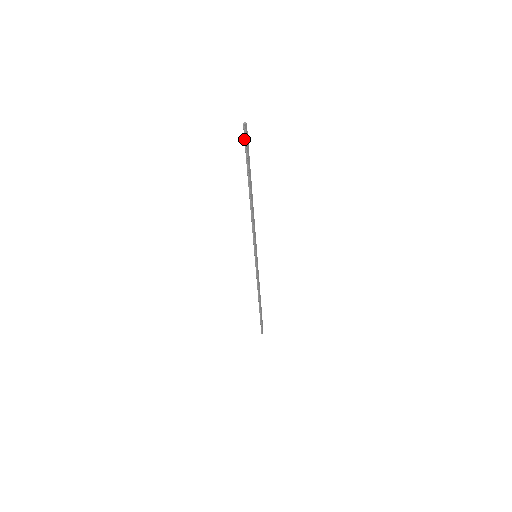
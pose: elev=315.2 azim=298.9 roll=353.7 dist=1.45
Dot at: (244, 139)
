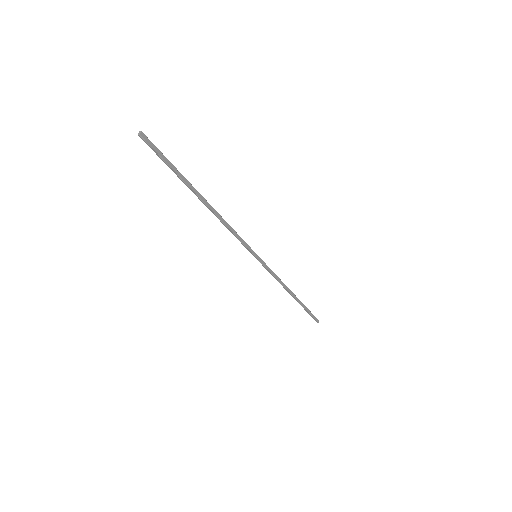
Dot at: occluded
